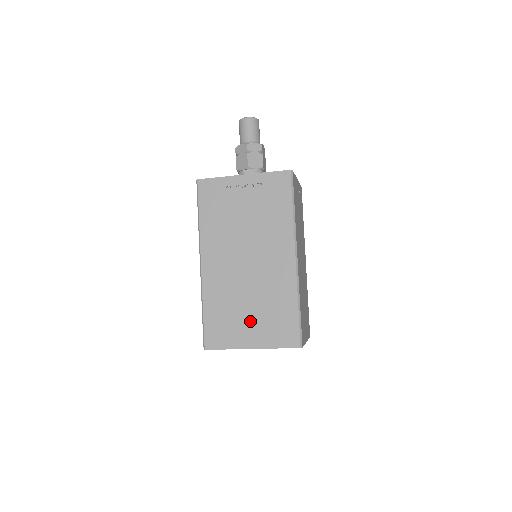
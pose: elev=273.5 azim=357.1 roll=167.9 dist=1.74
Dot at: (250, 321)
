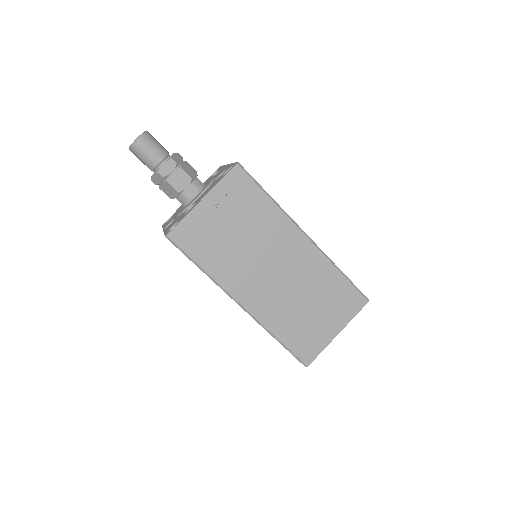
Dot at: occluded
